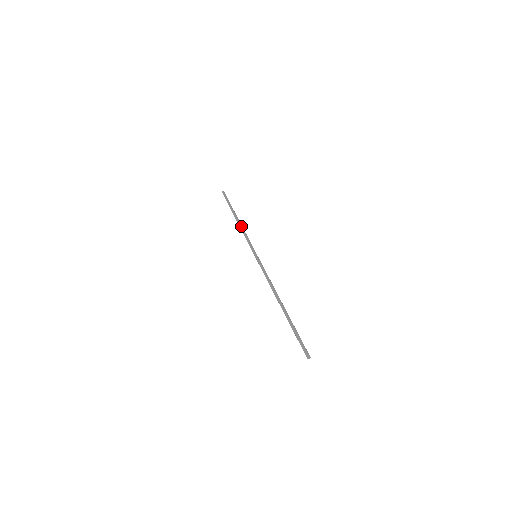
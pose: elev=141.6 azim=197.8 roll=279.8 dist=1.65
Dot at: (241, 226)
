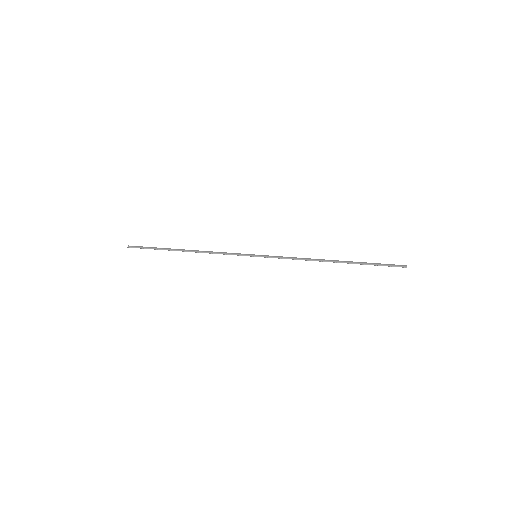
Dot at: (202, 251)
